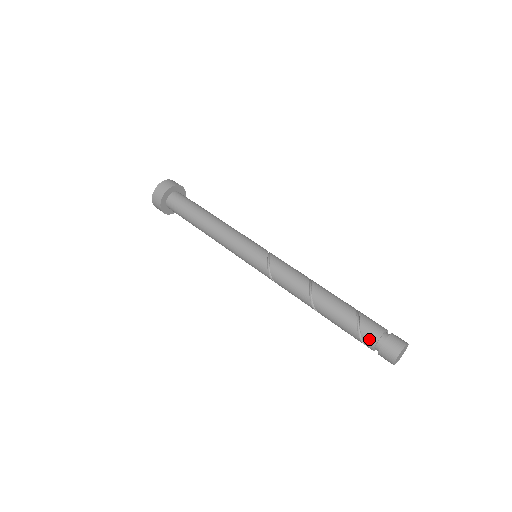
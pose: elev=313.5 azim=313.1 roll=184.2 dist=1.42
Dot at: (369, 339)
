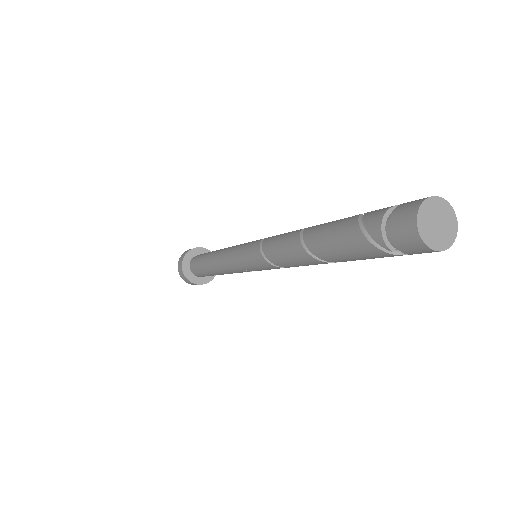
Dot at: (375, 214)
